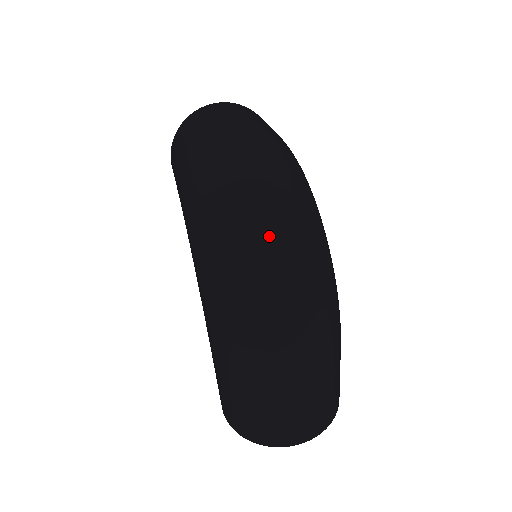
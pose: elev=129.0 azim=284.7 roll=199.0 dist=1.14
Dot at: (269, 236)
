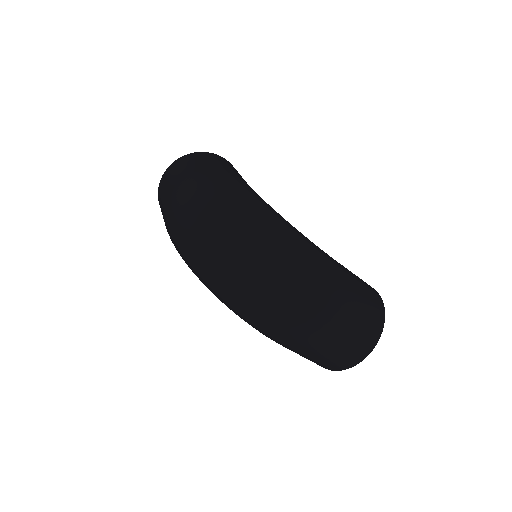
Dot at: (233, 260)
